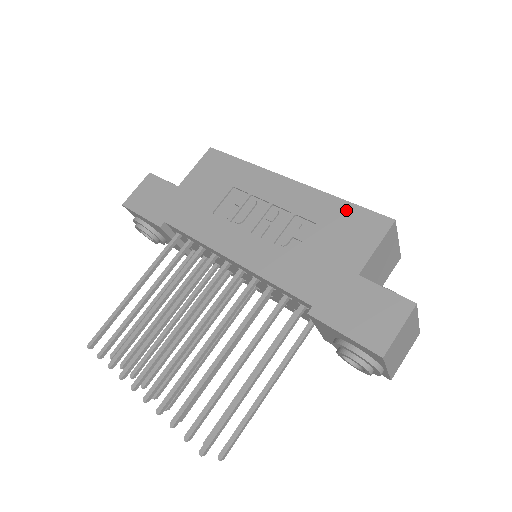
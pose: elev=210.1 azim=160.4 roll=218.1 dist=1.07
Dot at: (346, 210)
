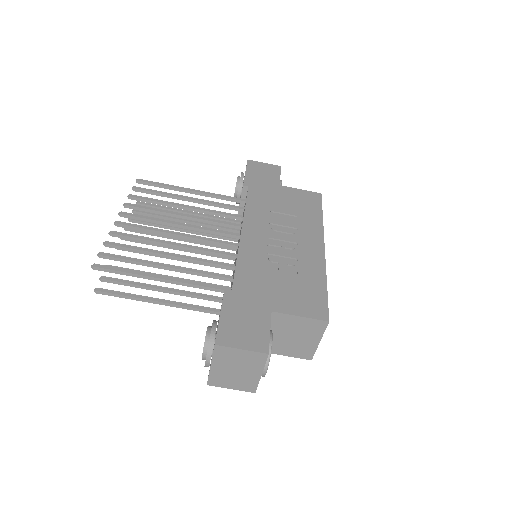
Dot at: (319, 288)
